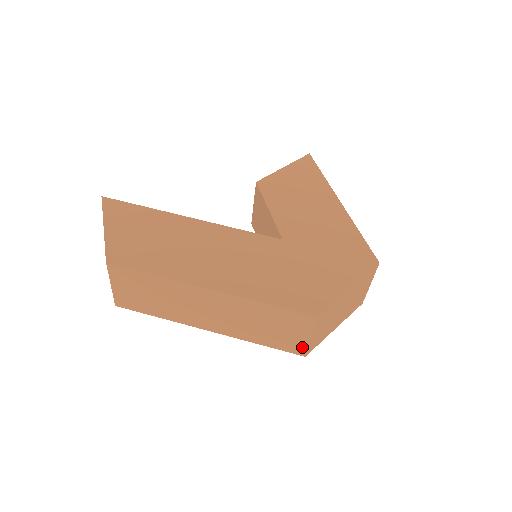
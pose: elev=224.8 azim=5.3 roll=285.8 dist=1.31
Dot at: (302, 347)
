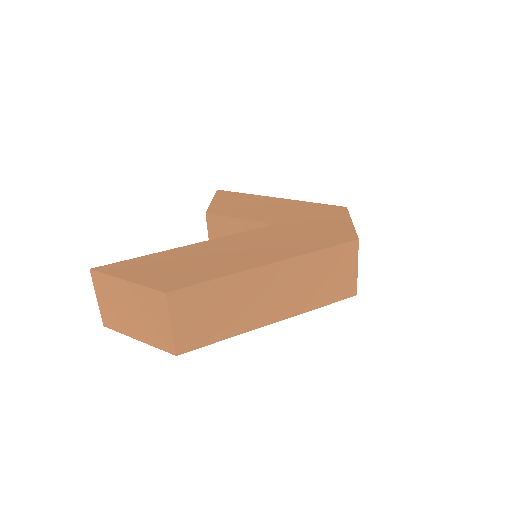
Dot at: (353, 285)
